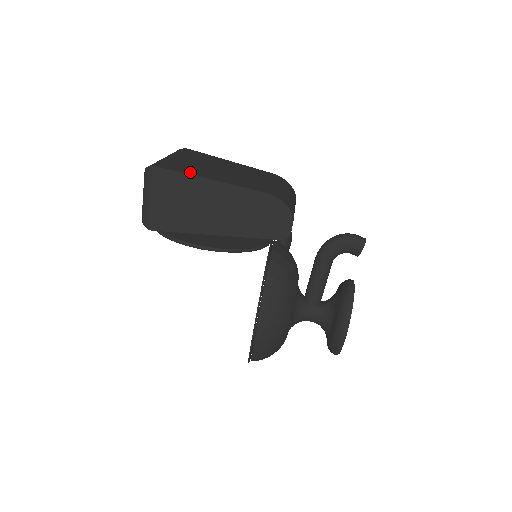
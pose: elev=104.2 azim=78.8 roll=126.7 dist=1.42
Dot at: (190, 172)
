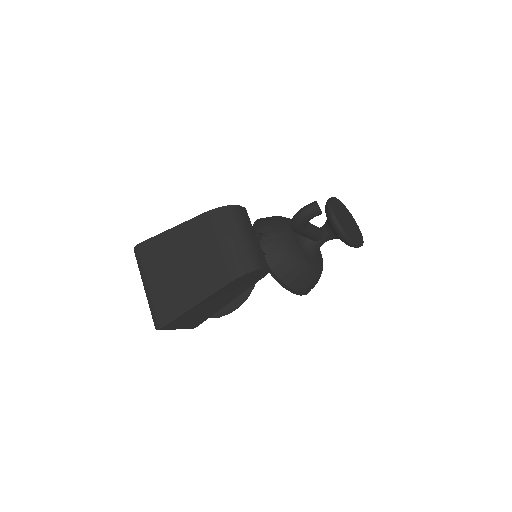
Dot at: (177, 310)
